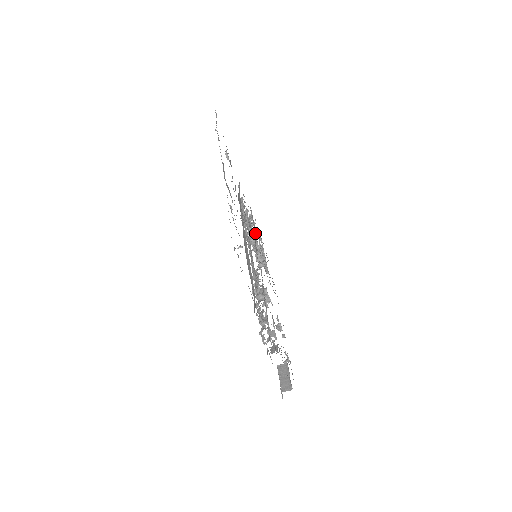
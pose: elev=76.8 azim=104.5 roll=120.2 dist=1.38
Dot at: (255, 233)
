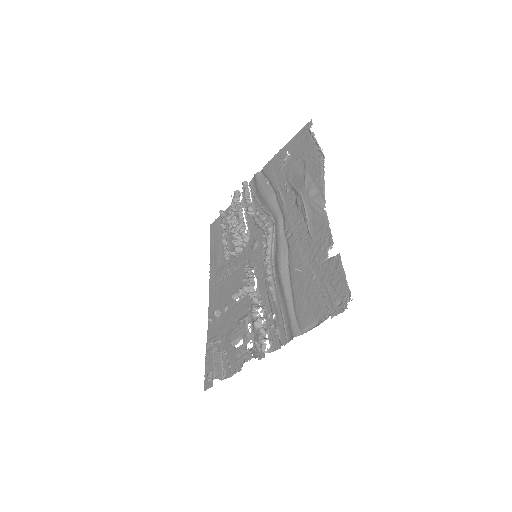
Dot at: occluded
